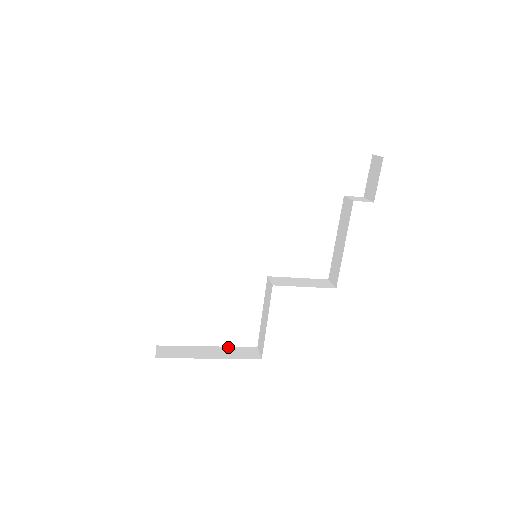
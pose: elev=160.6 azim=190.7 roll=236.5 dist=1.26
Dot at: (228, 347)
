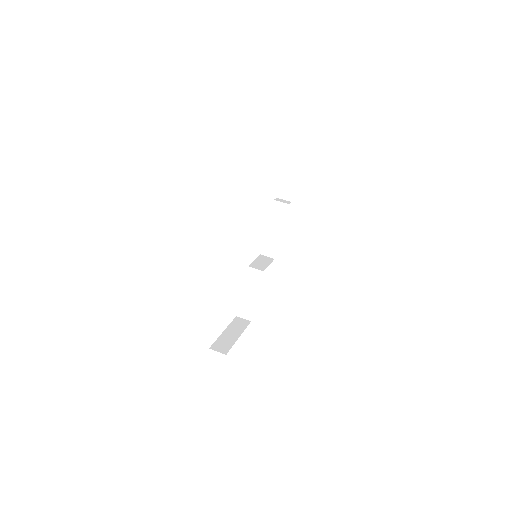
Dot at: (230, 325)
